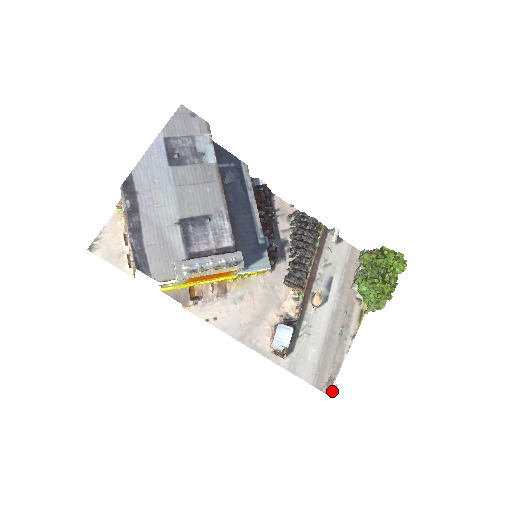
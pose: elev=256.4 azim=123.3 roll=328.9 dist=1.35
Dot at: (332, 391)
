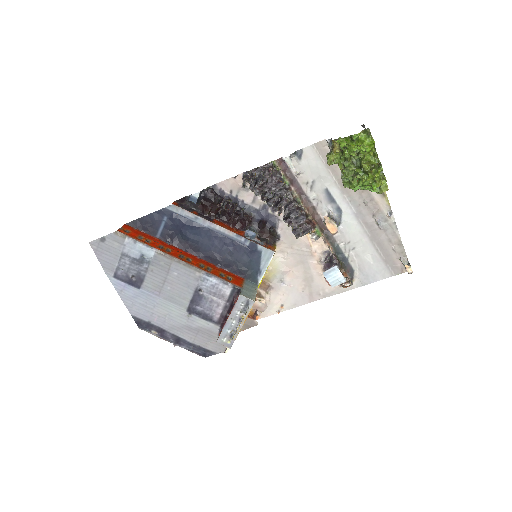
Dot at: (410, 272)
